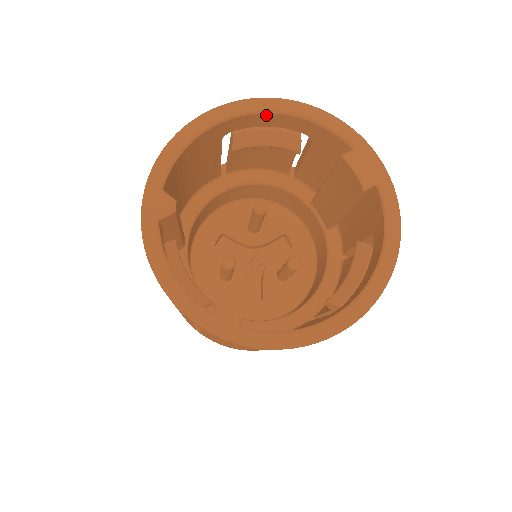
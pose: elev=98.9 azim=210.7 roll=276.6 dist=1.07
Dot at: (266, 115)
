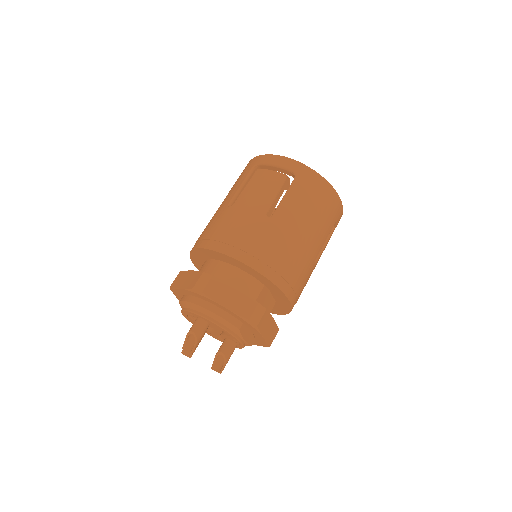
Dot at: occluded
